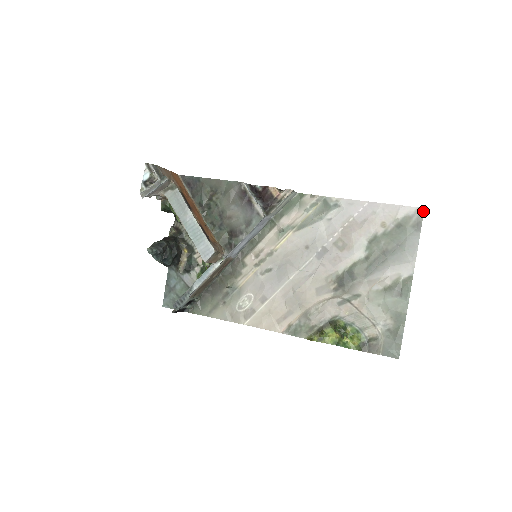
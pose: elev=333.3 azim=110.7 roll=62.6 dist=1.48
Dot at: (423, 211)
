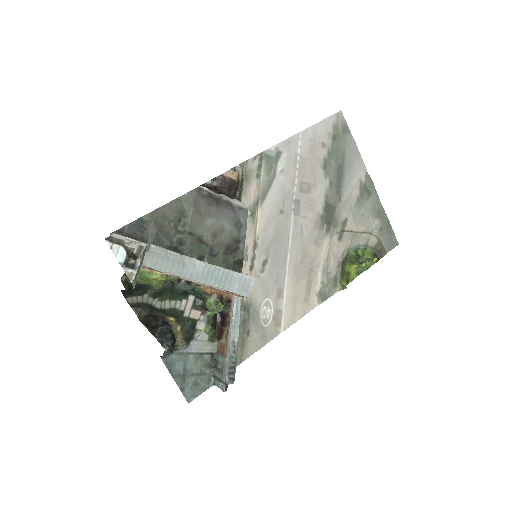
Dot at: (342, 113)
